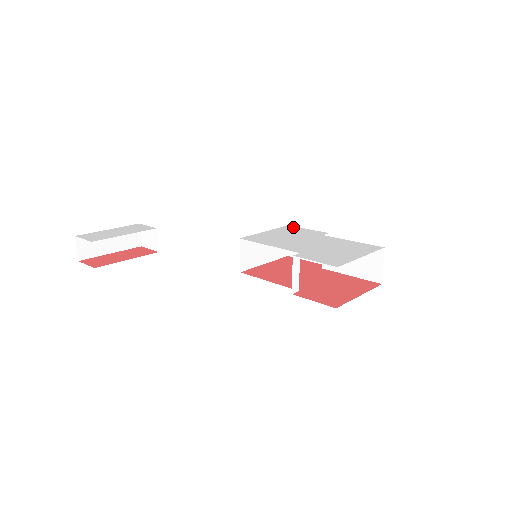
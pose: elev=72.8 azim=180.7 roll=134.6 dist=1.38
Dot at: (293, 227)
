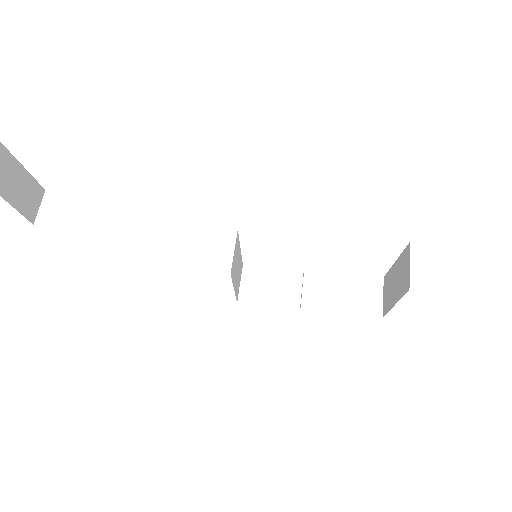
Dot at: occluded
